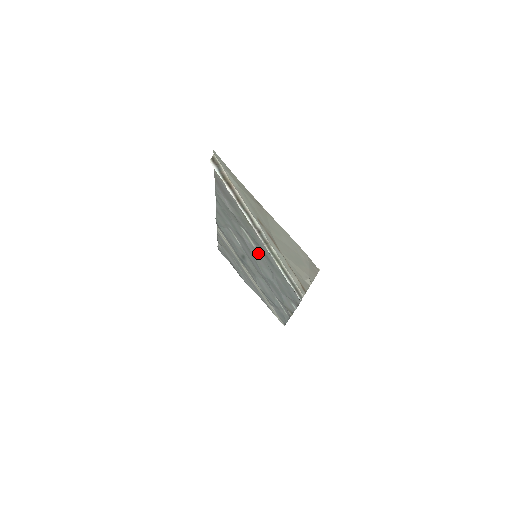
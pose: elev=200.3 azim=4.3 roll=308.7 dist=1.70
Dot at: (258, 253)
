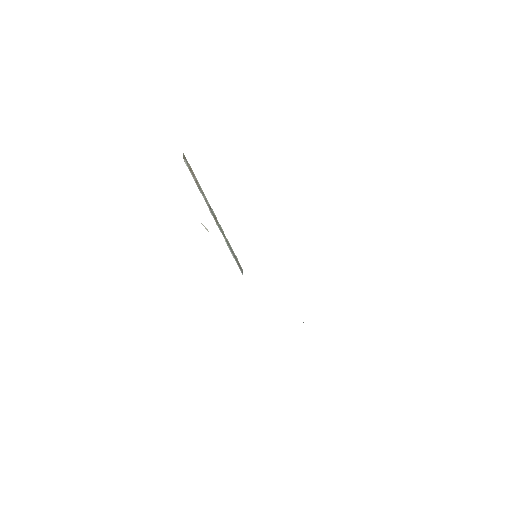
Dot at: occluded
